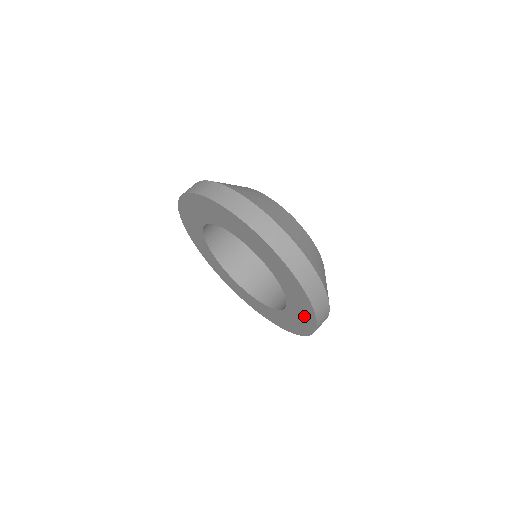
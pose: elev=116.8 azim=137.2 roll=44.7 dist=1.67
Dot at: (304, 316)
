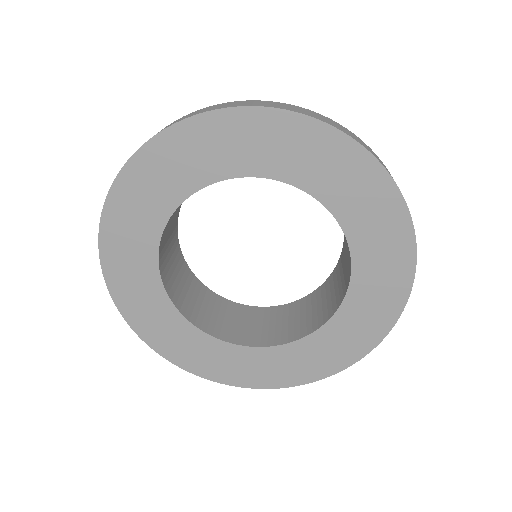
Dot at: (378, 212)
